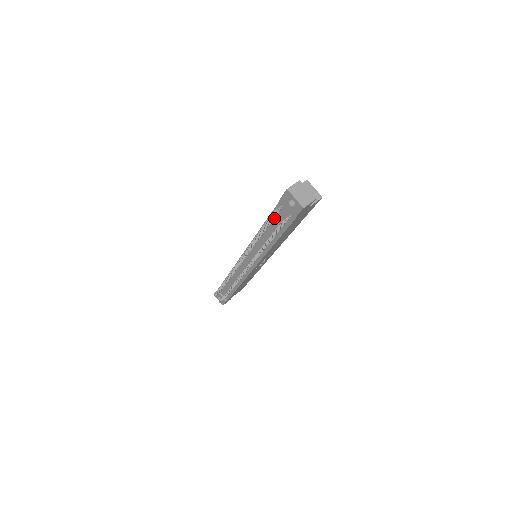
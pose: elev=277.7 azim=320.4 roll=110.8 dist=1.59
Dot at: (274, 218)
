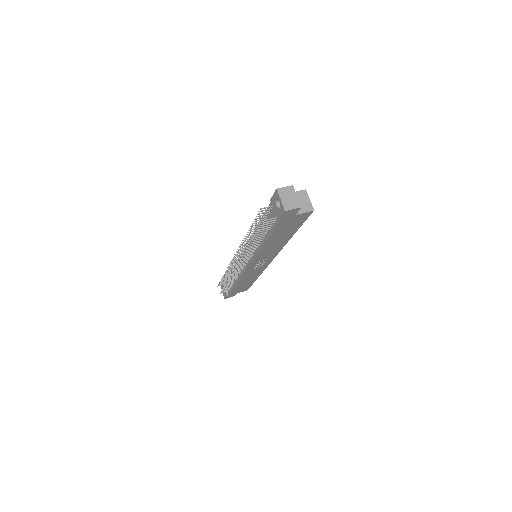
Dot at: (266, 217)
